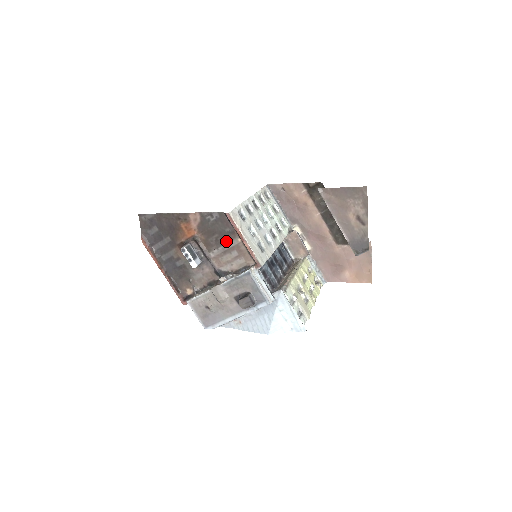
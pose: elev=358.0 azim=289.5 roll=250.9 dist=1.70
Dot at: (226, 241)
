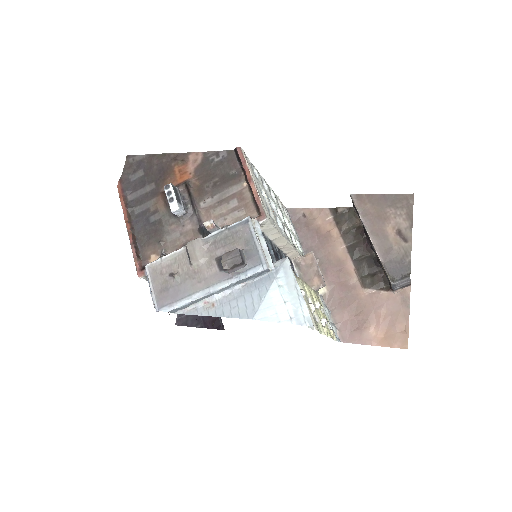
Dot at: (227, 186)
